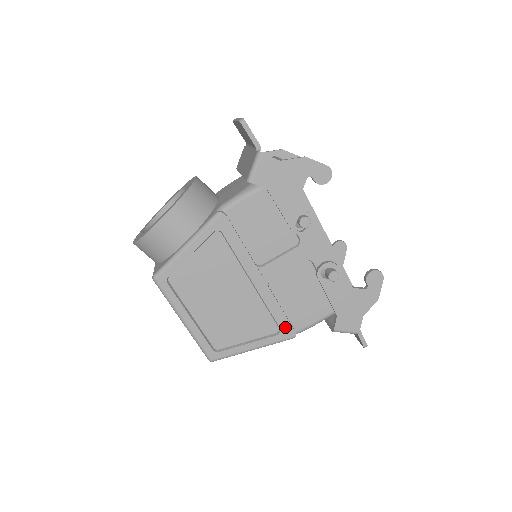
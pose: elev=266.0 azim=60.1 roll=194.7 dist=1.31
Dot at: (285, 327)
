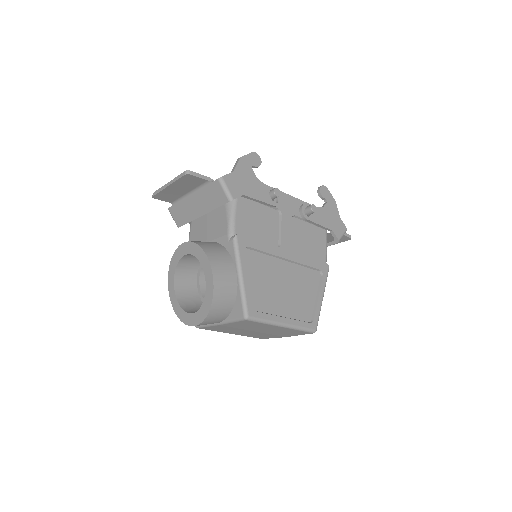
Dot at: (321, 266)
